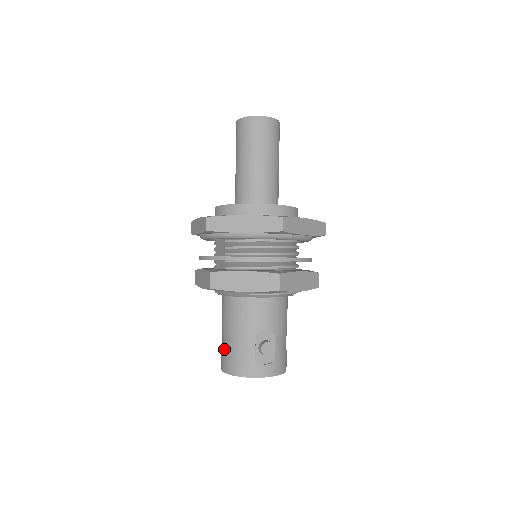
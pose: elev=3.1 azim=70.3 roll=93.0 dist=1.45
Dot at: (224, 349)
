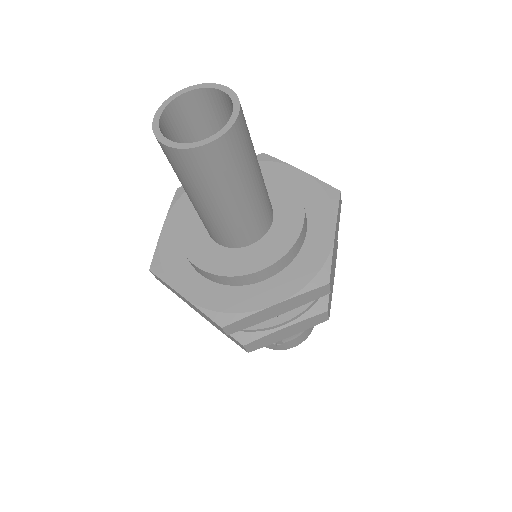
Dot at: occluded
